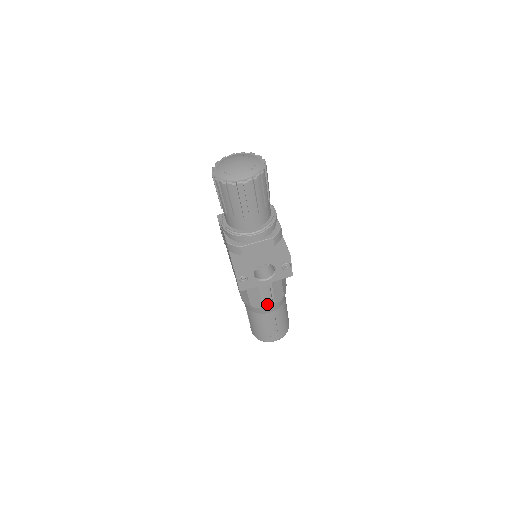
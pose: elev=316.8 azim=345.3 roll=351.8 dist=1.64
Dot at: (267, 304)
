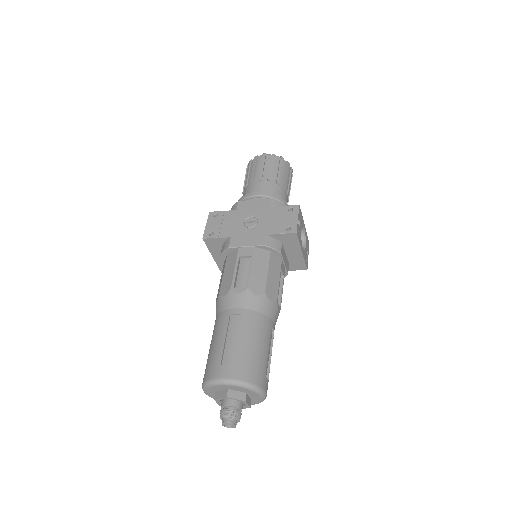
Dot at: (277, 303)
